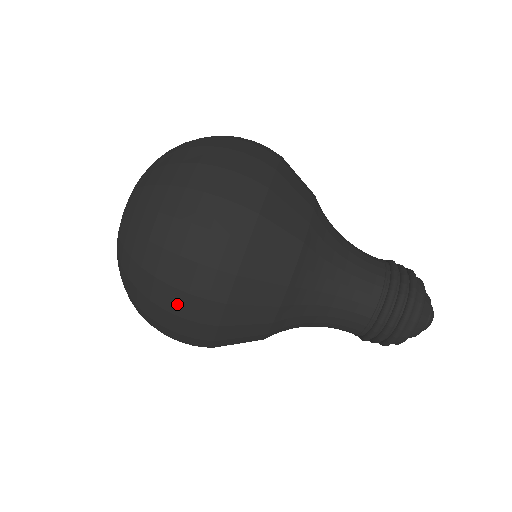
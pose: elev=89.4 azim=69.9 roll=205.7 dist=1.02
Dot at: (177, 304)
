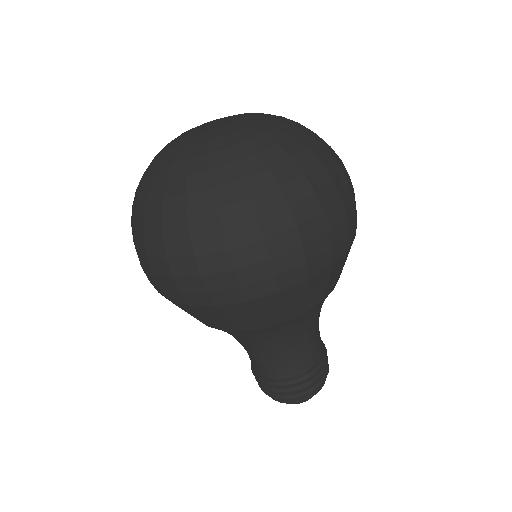
Dot at: occluded
